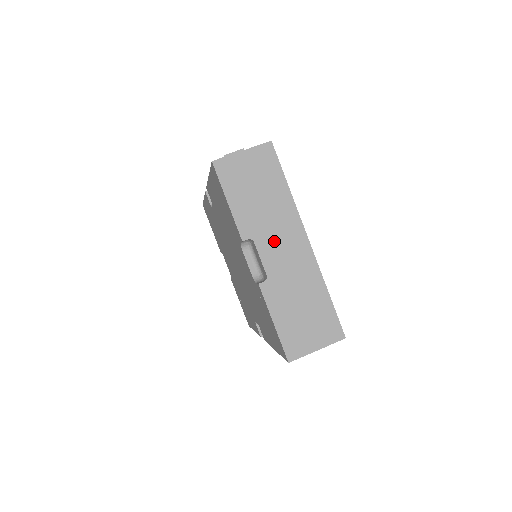
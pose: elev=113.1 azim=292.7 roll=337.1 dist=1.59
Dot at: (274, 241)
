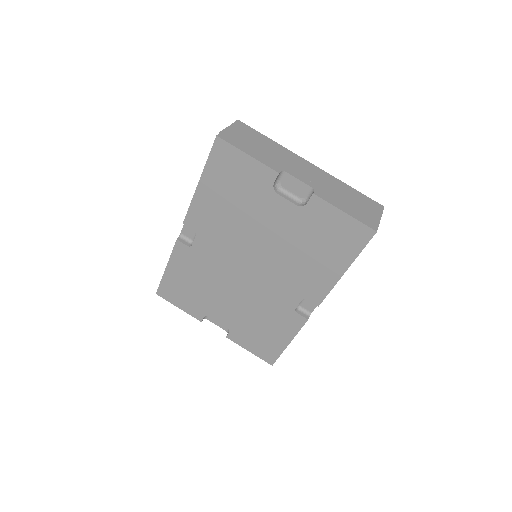
Dot at: (295, 168)
